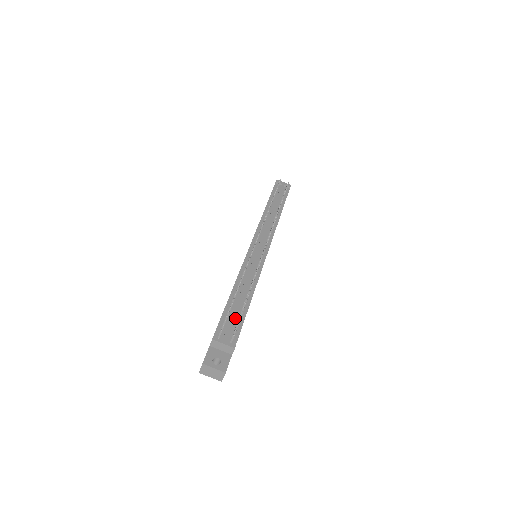
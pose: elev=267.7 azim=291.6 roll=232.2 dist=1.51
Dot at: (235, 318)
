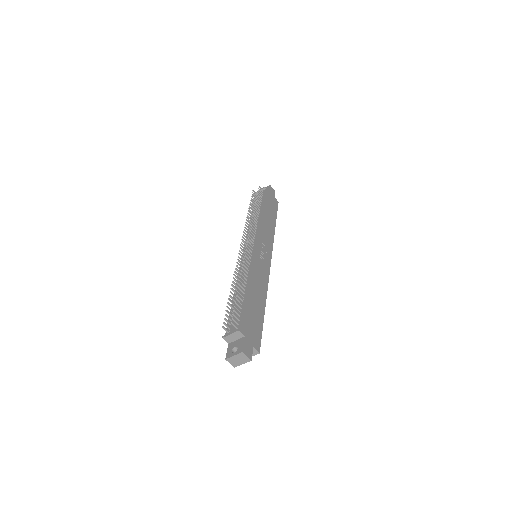
Dot at: (238, 311)
